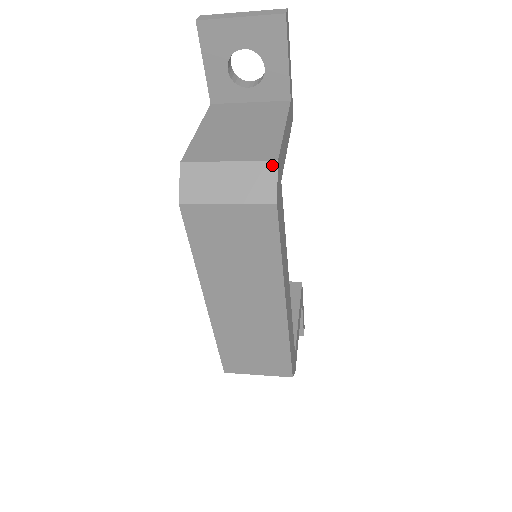
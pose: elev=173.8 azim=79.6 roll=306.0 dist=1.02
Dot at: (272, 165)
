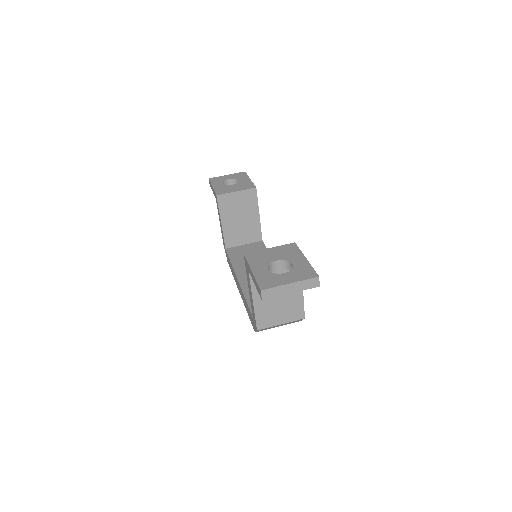
Dot at: (302, 319)
